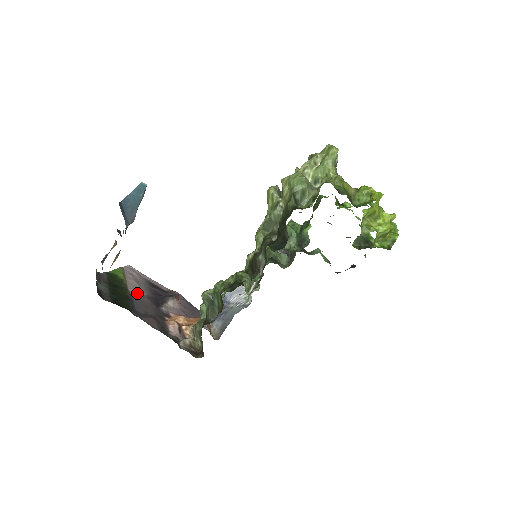
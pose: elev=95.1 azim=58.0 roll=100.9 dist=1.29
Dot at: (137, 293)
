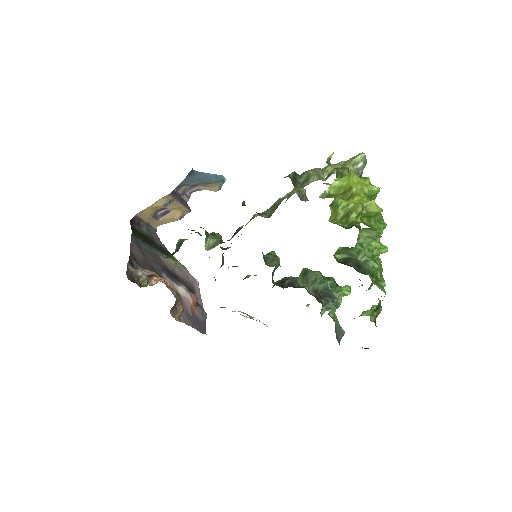
Dot at: (166, 263)
